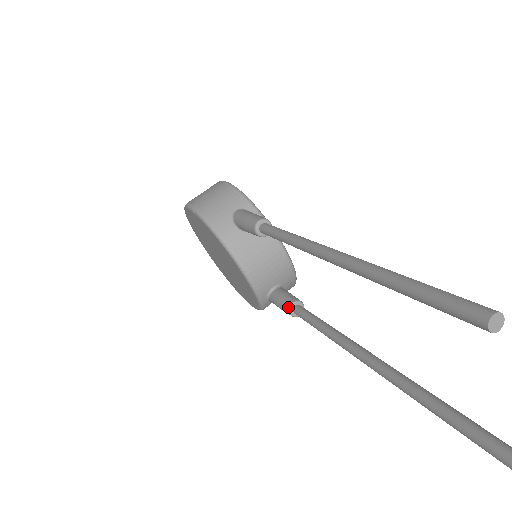
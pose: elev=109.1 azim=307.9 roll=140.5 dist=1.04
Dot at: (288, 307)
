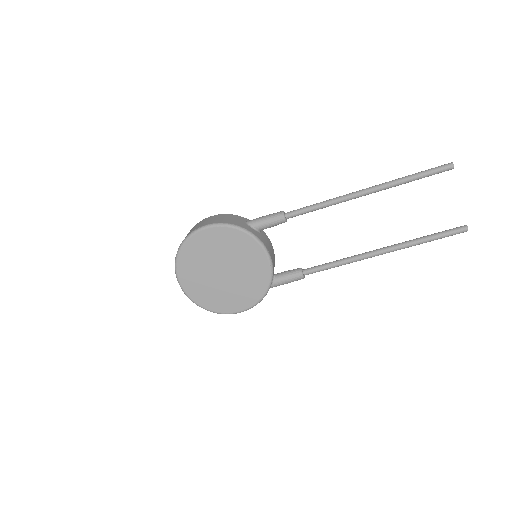
Dot at: (300, 271)
